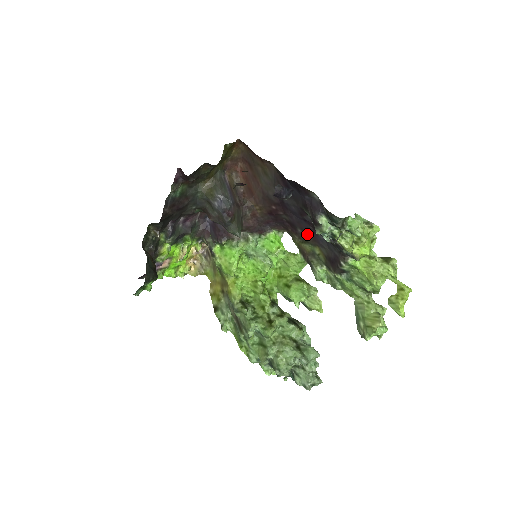
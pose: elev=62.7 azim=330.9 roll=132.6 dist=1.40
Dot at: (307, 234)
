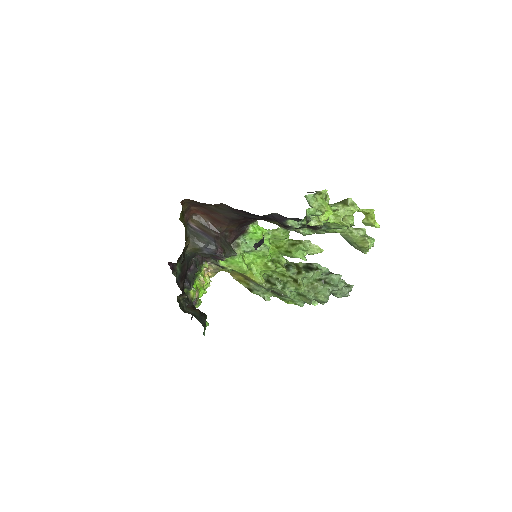
Dot at: occluded
